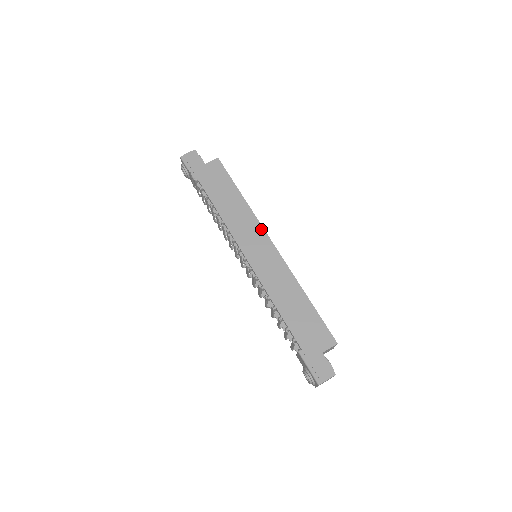
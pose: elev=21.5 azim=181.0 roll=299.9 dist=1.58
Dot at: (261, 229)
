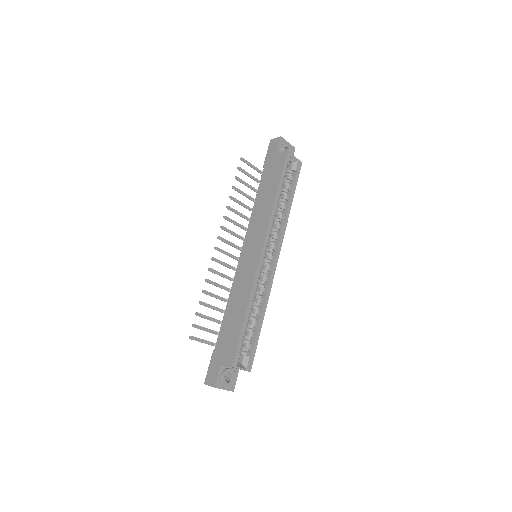
Dot at: (264, 234)
